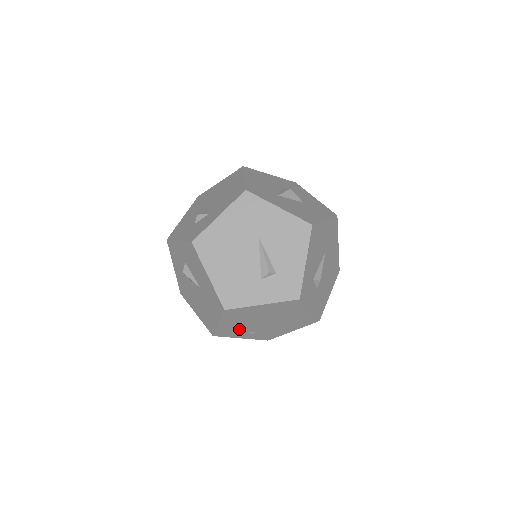
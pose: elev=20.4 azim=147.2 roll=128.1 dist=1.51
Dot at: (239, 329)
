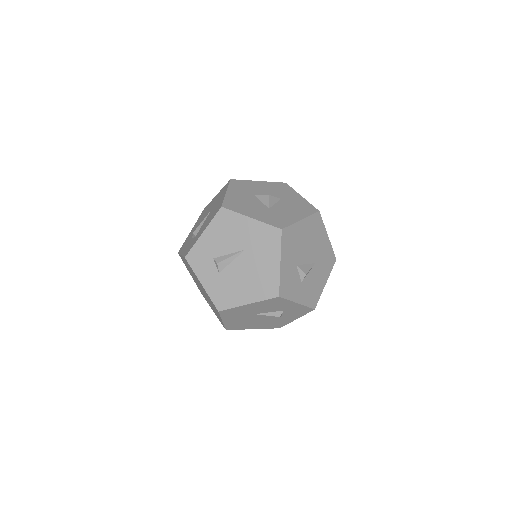
Dot at: occluded
